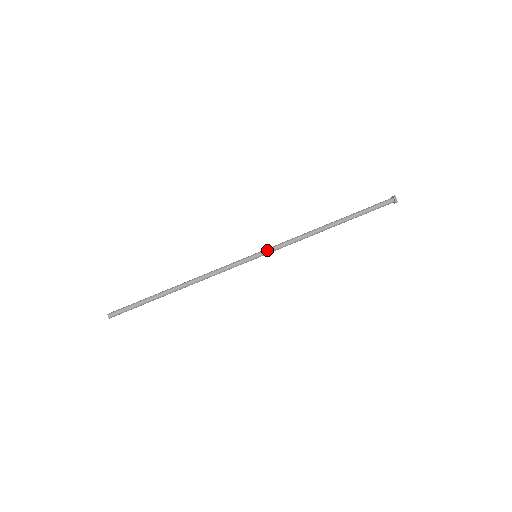
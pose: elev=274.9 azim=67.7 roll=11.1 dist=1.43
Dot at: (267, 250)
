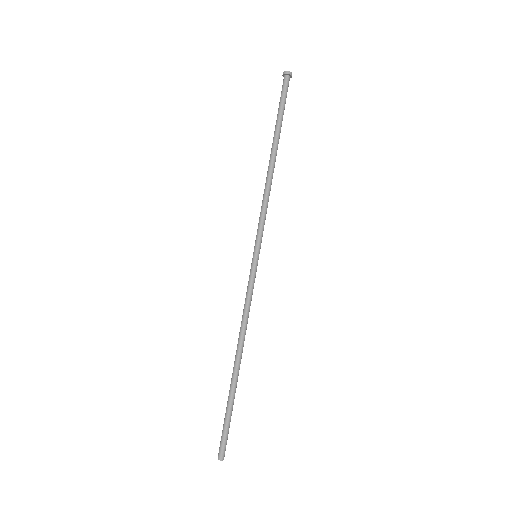
Dot at: (259, 240)
